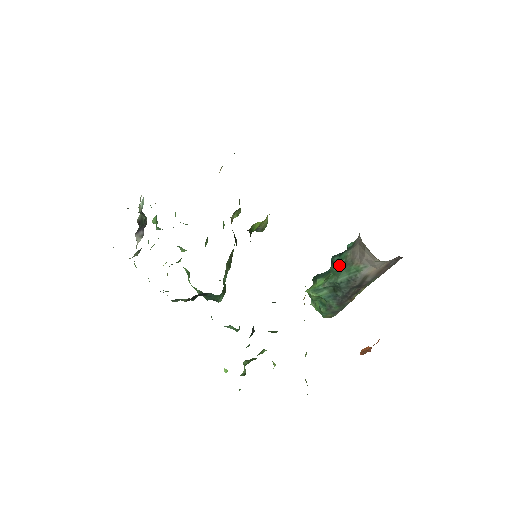
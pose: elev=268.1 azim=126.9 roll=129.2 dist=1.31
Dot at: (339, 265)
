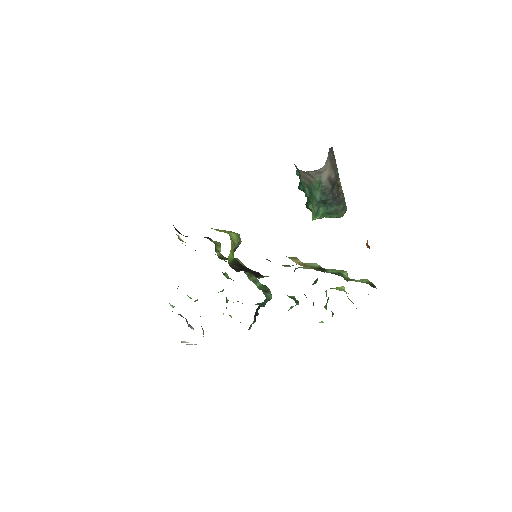
Dot at: (307, 191)
